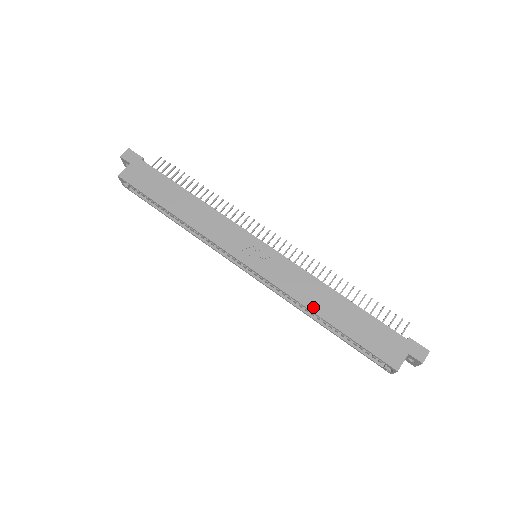
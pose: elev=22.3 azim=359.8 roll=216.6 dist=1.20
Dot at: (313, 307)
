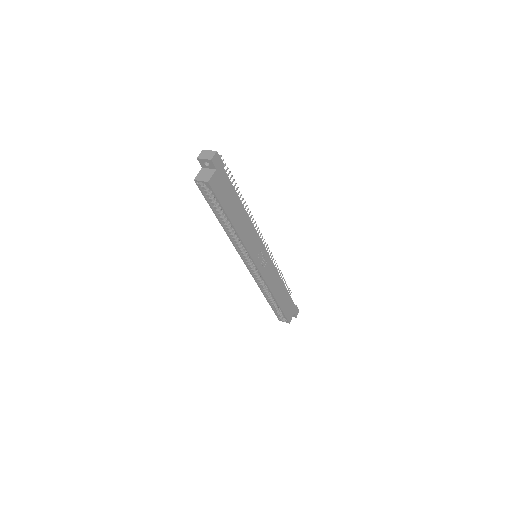
Dot at: (275, 293)
